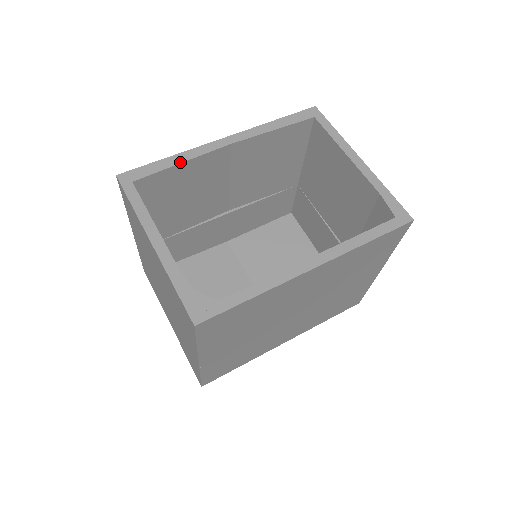
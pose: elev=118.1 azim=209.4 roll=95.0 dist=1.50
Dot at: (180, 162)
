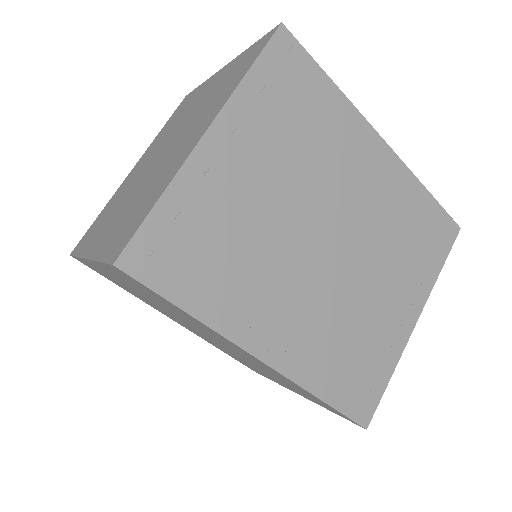
Dot at: occluded
